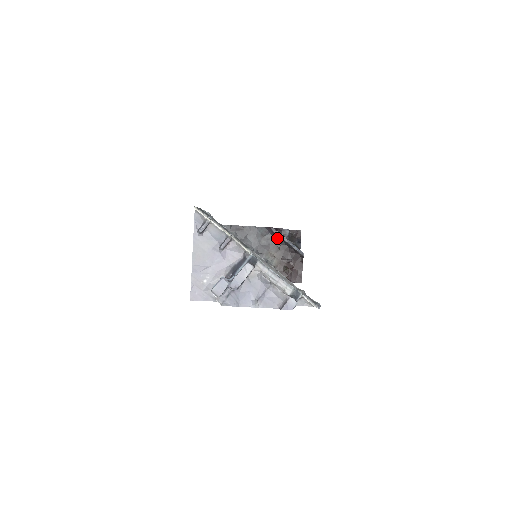
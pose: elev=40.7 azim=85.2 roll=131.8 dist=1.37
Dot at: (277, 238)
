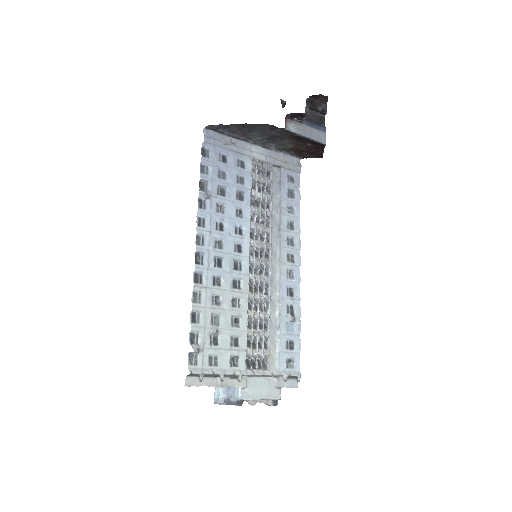
Dot at: occluded
